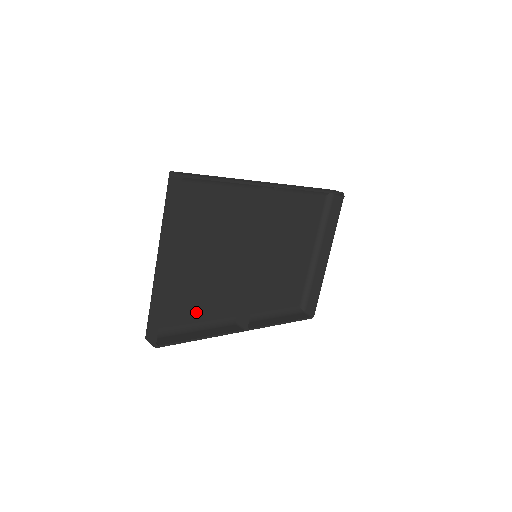
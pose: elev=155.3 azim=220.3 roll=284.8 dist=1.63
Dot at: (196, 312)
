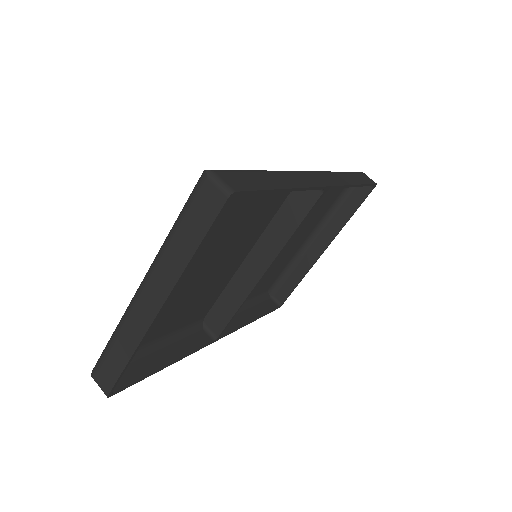
Dot at: (163, 328)
